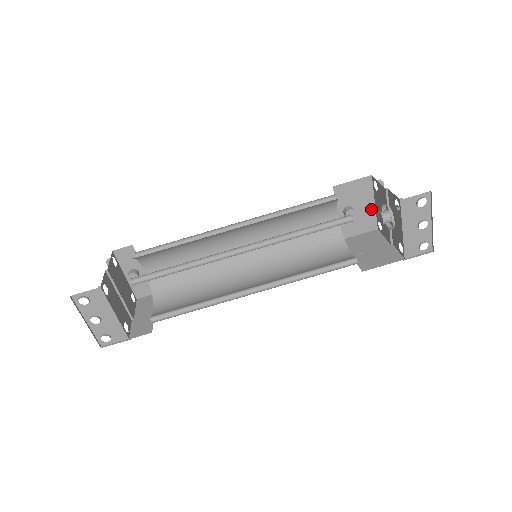
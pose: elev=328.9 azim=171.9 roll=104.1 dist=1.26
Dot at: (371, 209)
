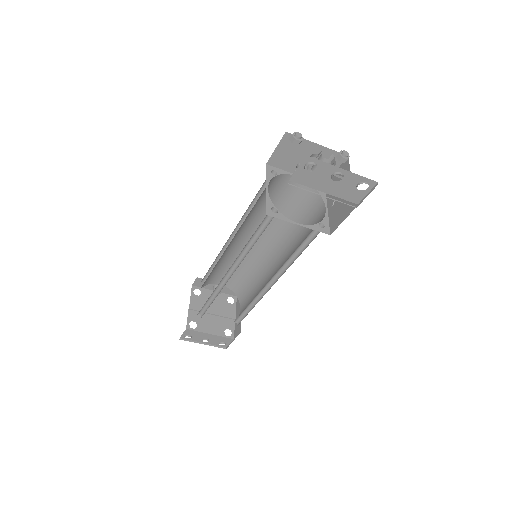
Dot at: (321, 150)
